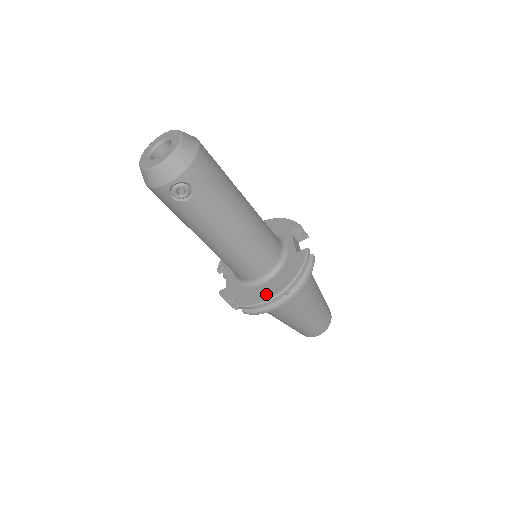
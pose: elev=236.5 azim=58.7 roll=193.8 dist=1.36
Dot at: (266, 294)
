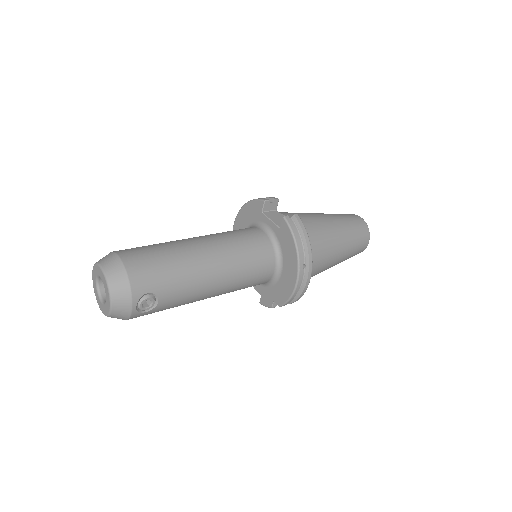
Dot at: (290, 282)
